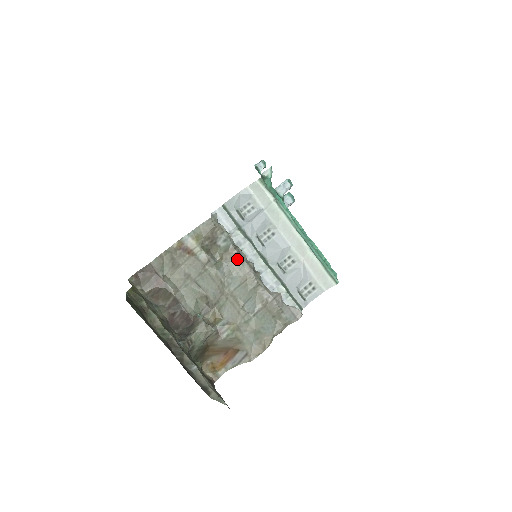
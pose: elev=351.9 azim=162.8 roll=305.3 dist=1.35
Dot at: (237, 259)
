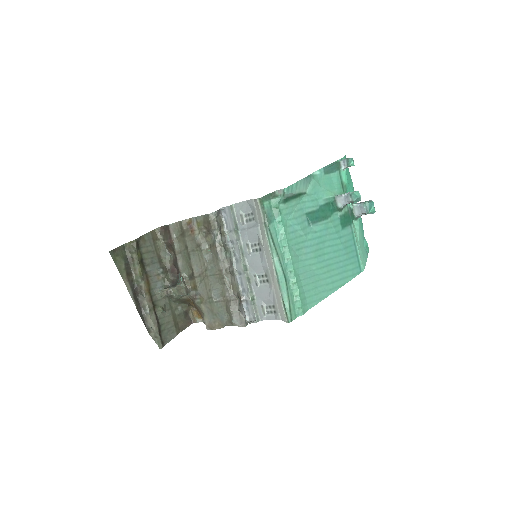
Dot at: (217, 255)
